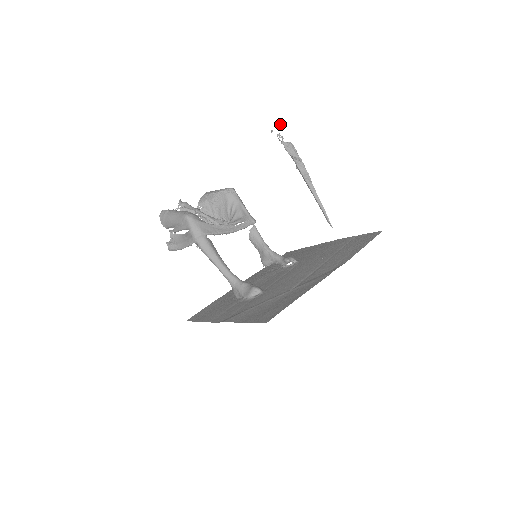
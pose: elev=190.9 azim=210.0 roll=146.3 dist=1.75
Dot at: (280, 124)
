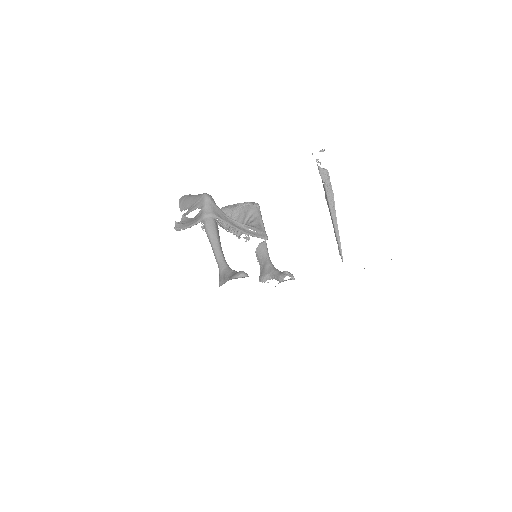
Dot at: (322, 149)
